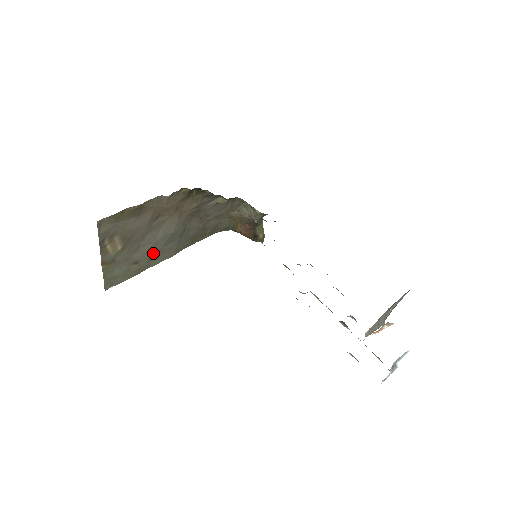
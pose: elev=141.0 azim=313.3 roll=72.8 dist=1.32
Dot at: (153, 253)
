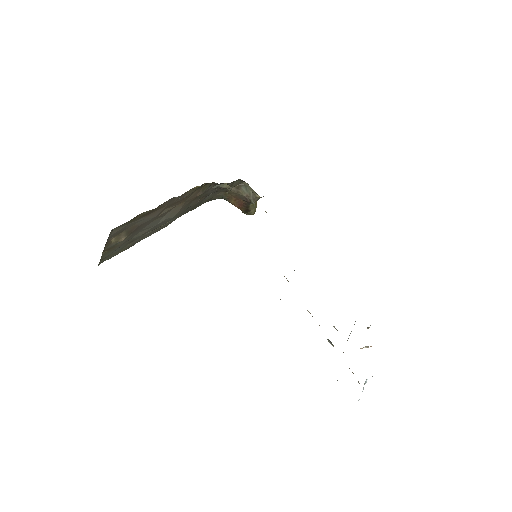
Dot at: (150, 232)
